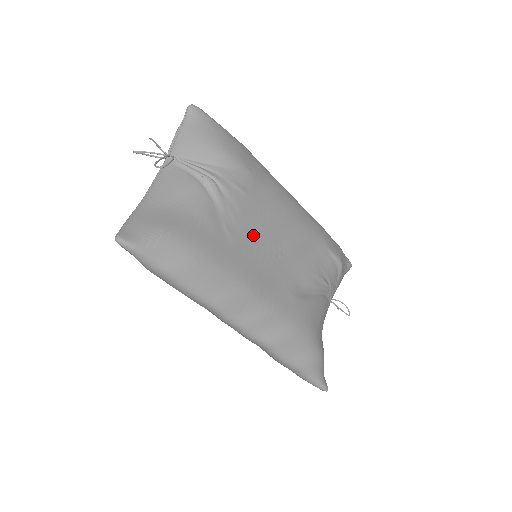
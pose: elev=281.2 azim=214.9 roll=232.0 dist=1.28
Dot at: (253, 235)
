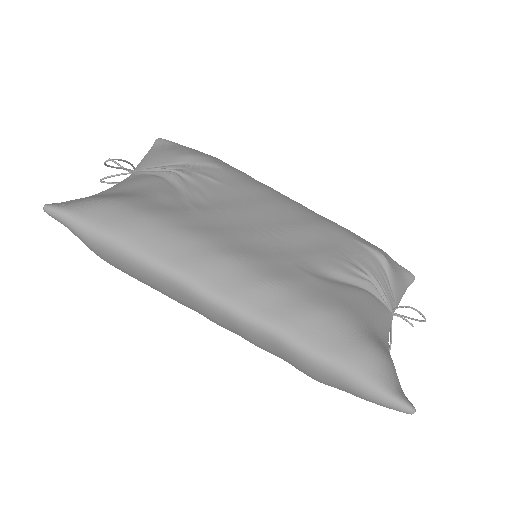
Dot at: (231, 213)
